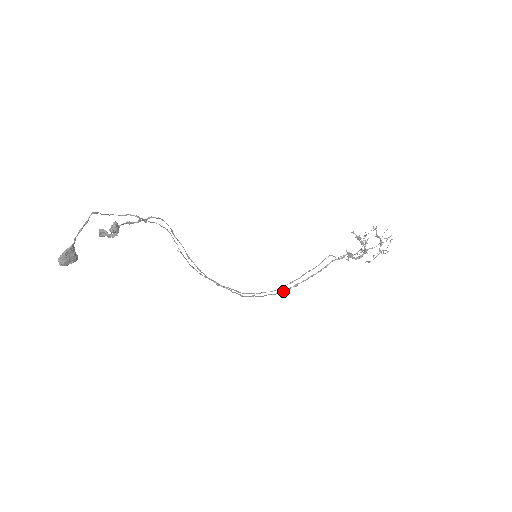
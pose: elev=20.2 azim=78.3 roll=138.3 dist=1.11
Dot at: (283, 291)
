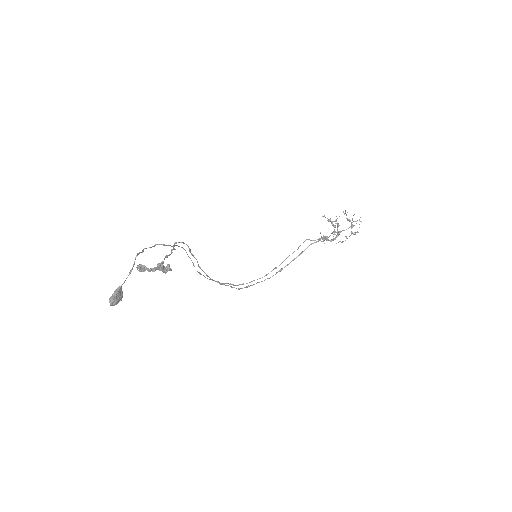
Dot at: (270, 277)
